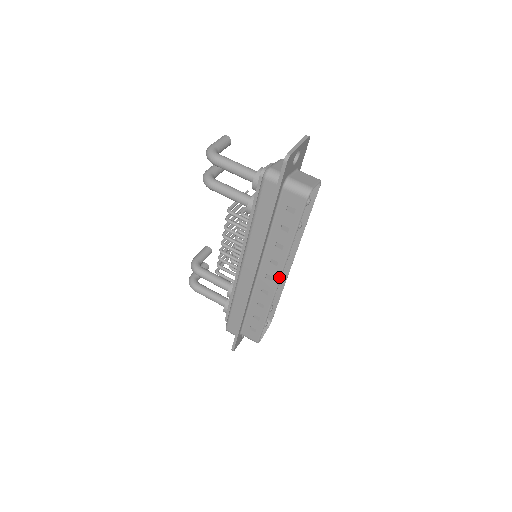
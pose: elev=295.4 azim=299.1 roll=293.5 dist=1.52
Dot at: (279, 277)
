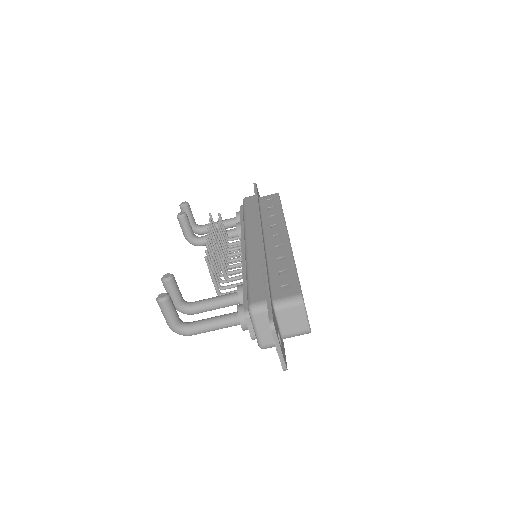
Dot at: occluded
